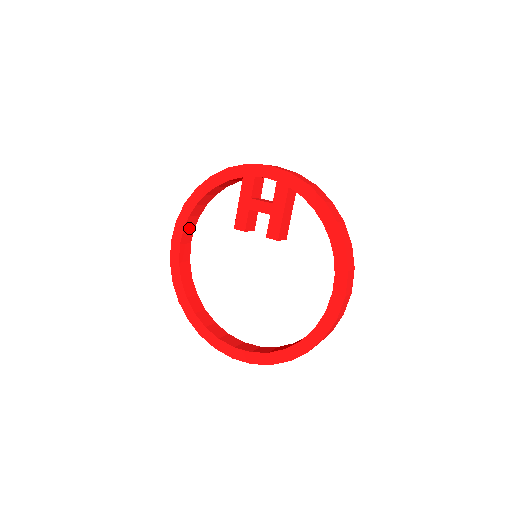
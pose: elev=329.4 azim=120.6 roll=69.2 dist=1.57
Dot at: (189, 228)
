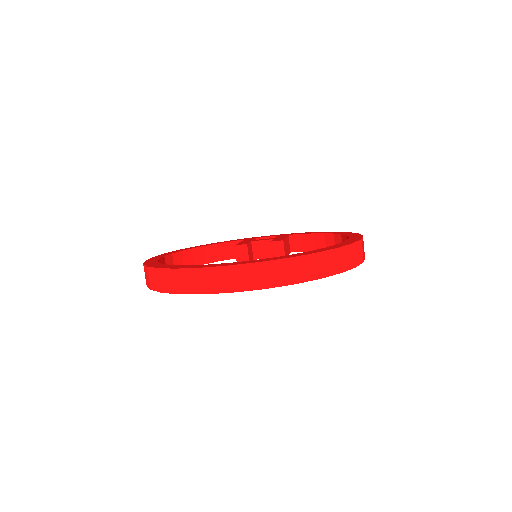
Dot at: (174, 263)
